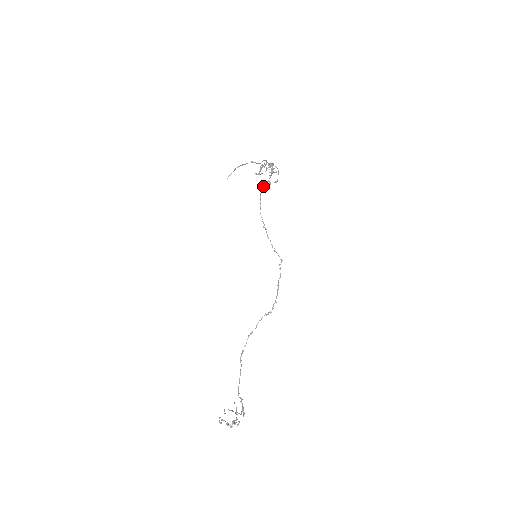
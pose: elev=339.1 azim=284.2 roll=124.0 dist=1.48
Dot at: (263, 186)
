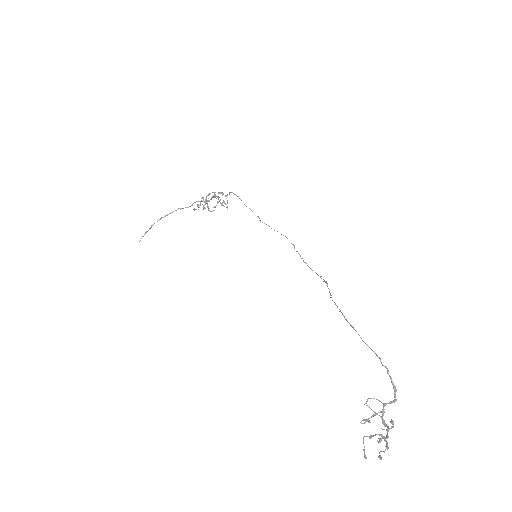
Dot at: (232, 192)
